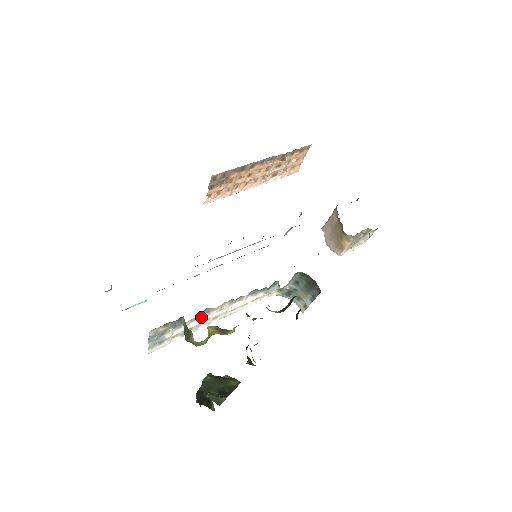
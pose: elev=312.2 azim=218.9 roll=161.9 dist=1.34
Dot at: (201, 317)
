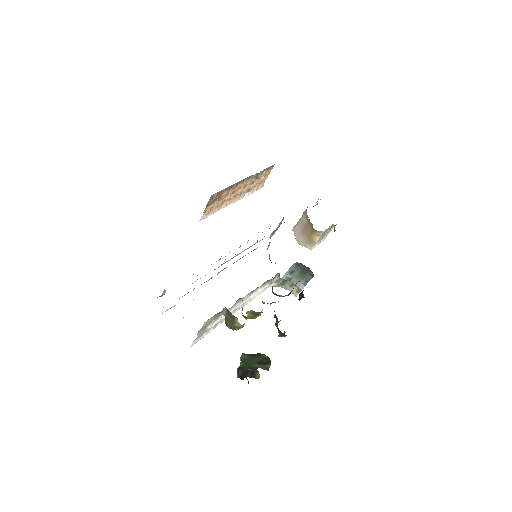
Dot at: (231, 308)
